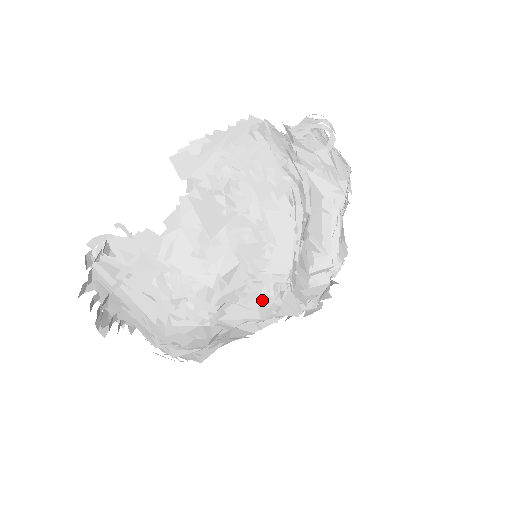
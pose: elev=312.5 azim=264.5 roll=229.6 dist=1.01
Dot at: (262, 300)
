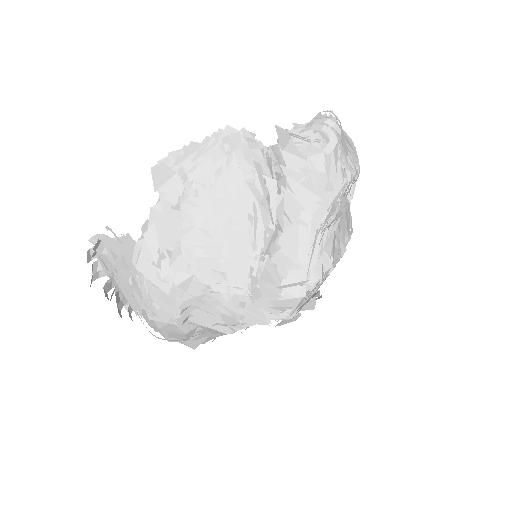
Dot at: (222, 308)
